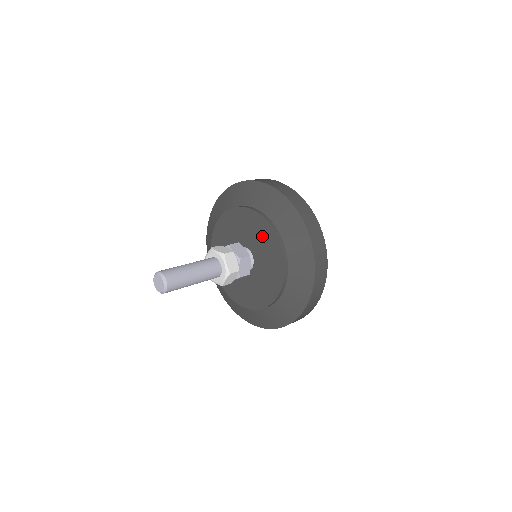
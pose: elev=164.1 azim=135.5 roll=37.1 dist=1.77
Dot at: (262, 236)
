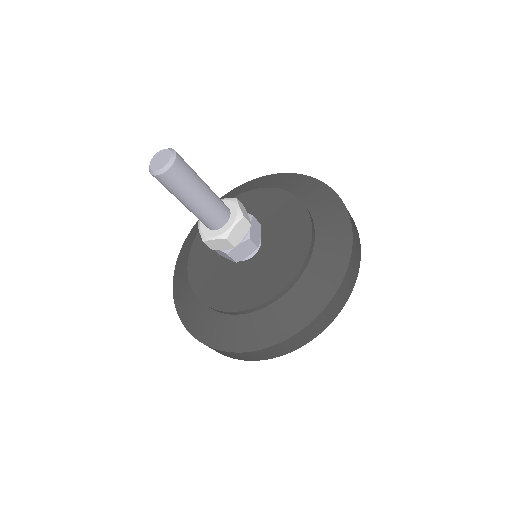
Dot at: occluded
